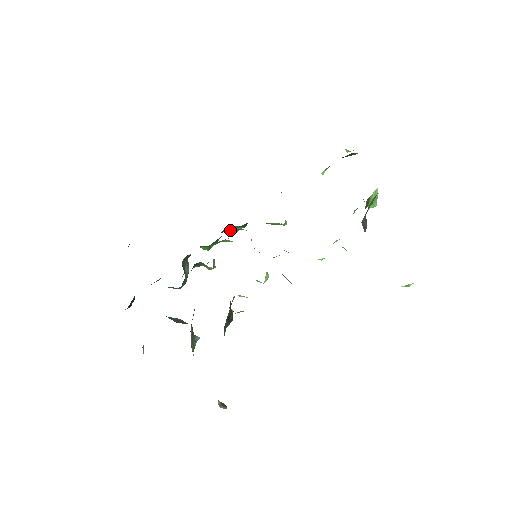
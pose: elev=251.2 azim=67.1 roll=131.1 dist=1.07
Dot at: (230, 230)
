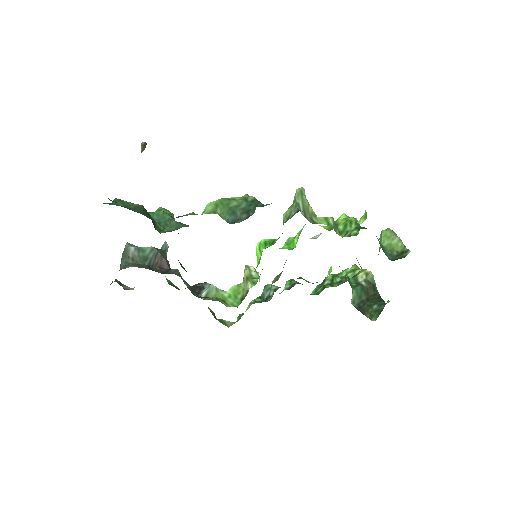
Dot at: occluded
